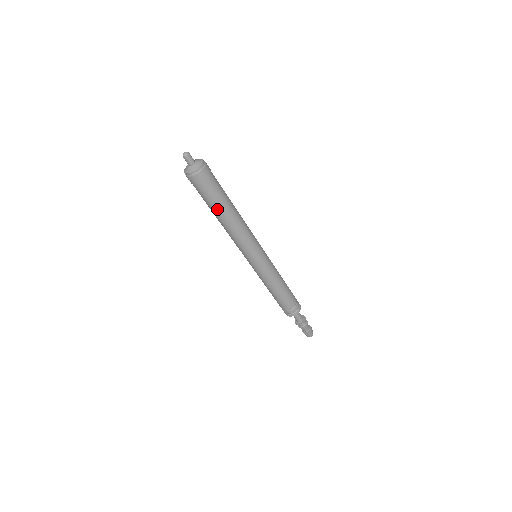
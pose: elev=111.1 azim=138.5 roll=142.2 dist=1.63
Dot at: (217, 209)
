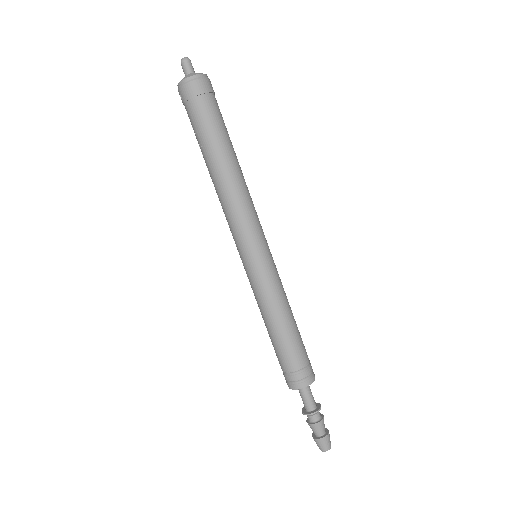
Dot at: (208, 148)
